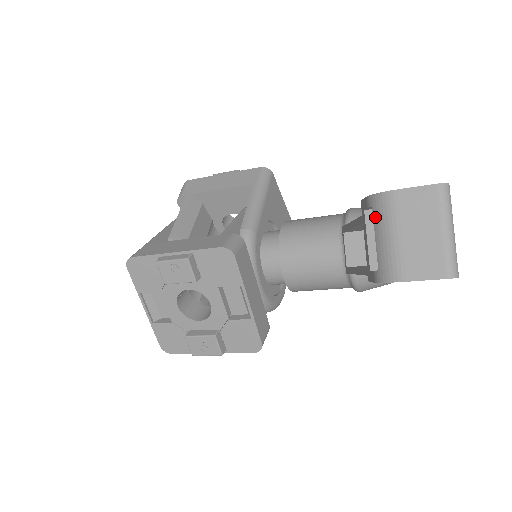
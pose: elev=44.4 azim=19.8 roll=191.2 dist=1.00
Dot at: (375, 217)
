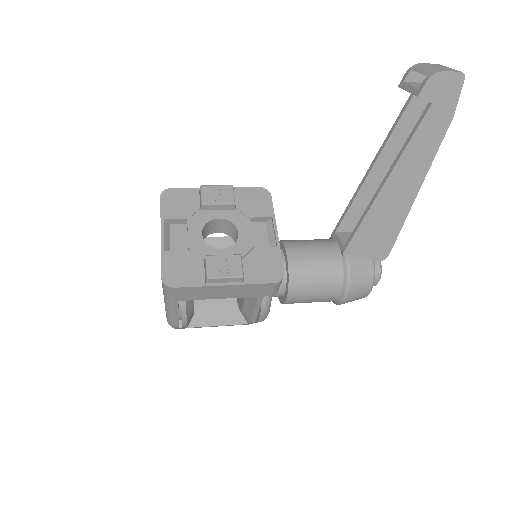
Dot at: (415, 69)
